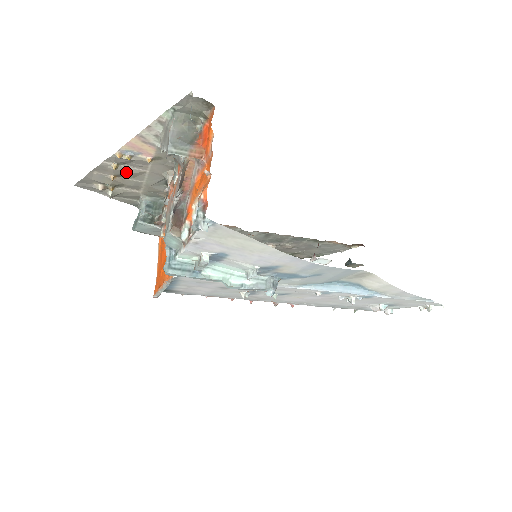
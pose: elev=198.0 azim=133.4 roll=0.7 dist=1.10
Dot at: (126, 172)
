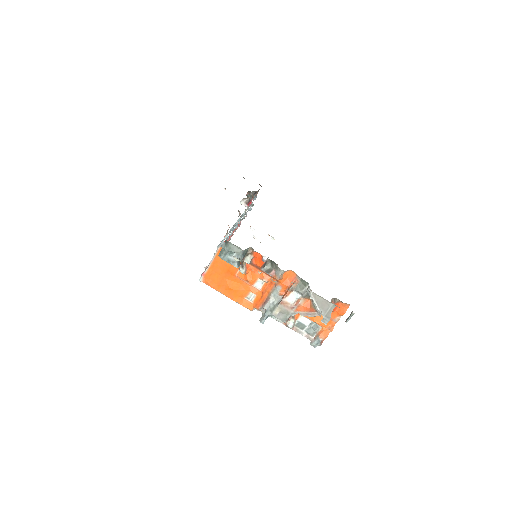
Dot at: occluded
